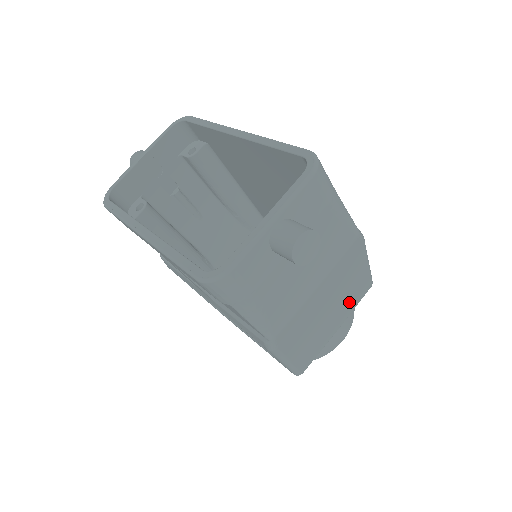
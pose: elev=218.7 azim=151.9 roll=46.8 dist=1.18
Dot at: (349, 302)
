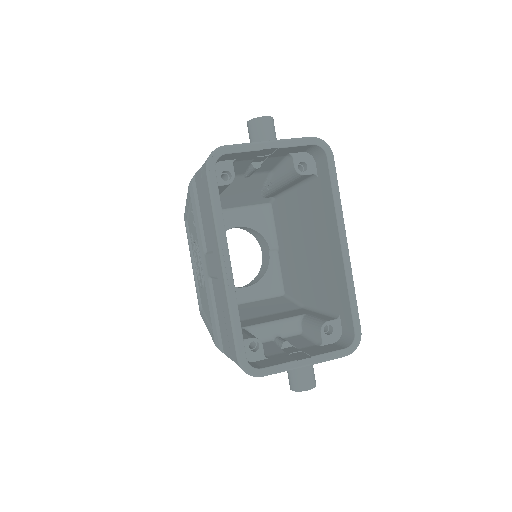
Dot at: occluded
